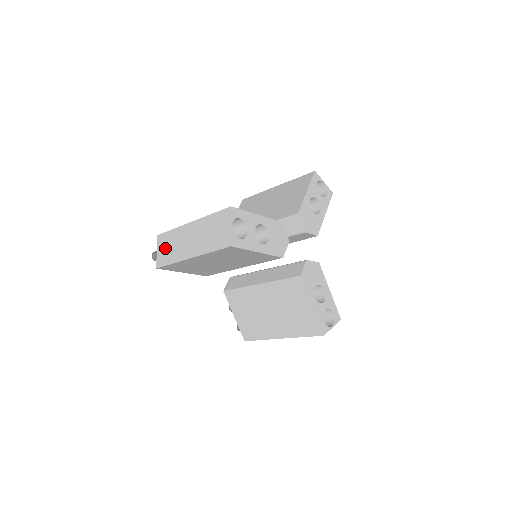
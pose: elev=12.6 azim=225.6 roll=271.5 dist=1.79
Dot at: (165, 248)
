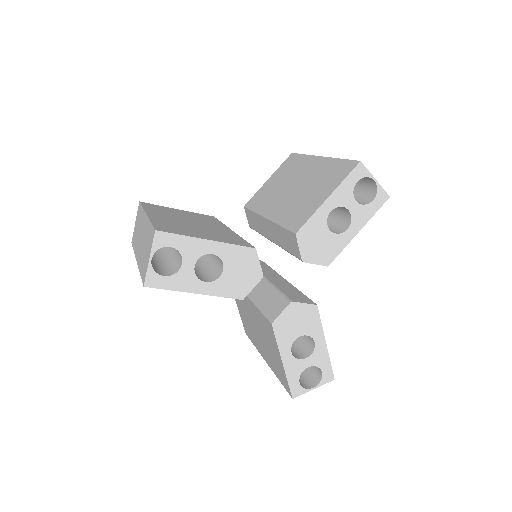
Dot at: (136, 225)
